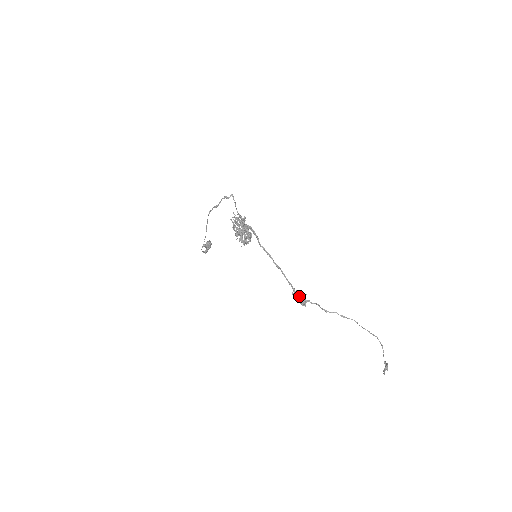
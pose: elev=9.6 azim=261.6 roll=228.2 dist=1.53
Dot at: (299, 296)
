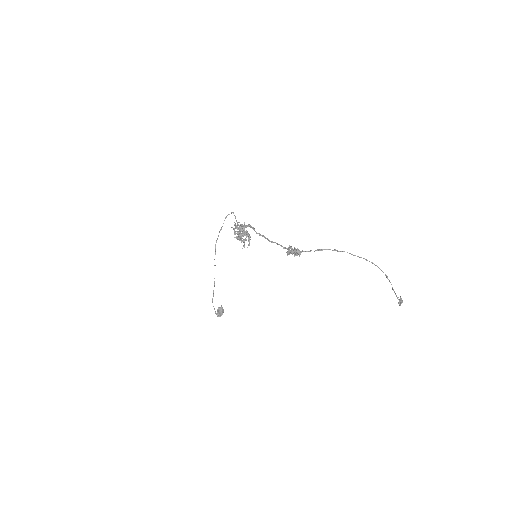
Dot at: occluded
